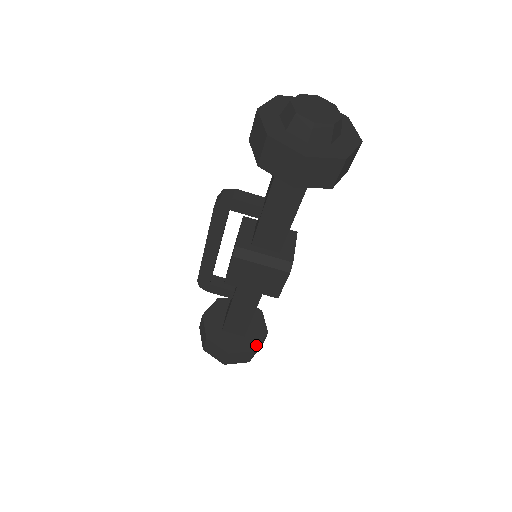
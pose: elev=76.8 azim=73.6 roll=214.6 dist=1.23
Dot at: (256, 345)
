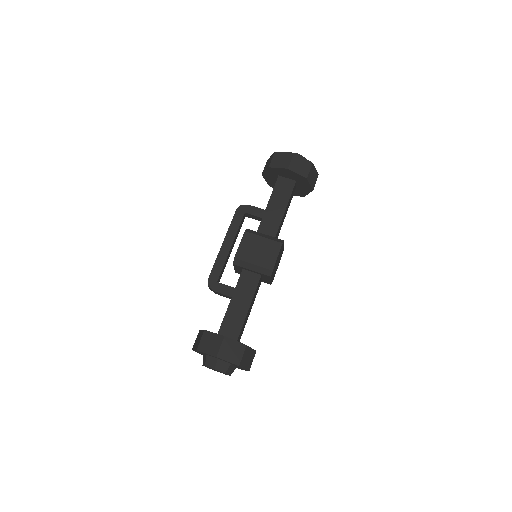
Dot at: (247, 346)
